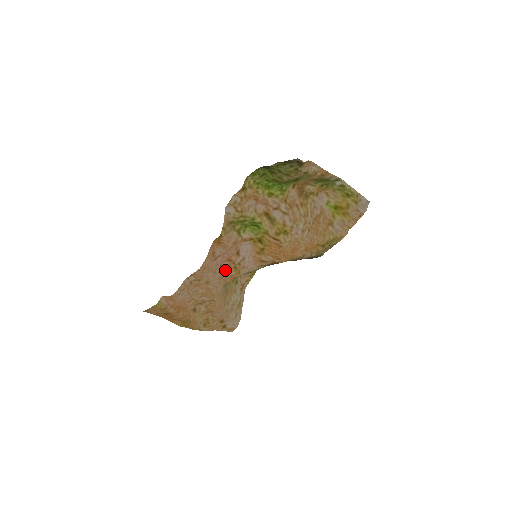
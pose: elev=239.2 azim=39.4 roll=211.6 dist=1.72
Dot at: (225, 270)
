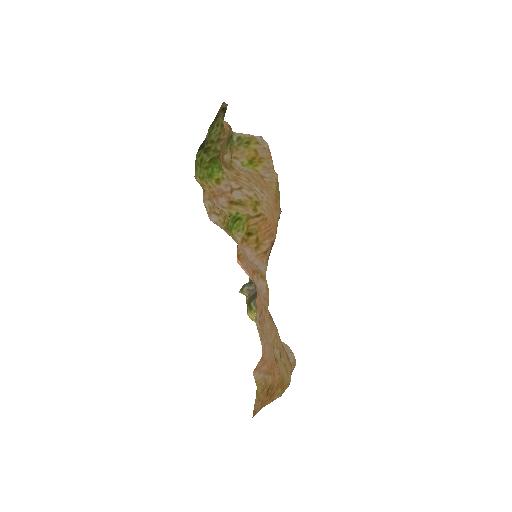
Dot at: (260, 286)
